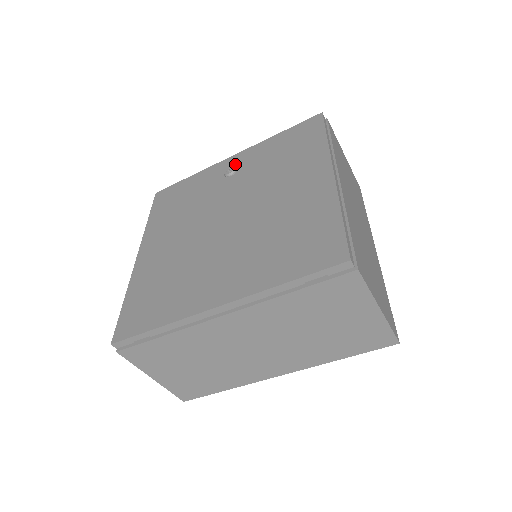
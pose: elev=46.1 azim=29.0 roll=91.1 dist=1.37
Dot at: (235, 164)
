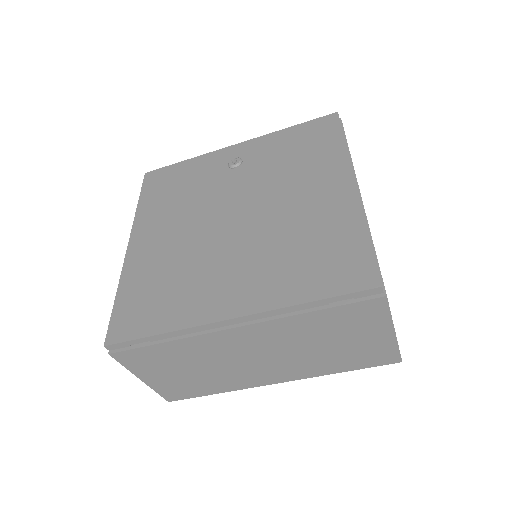
Dot at: (240, 155)
